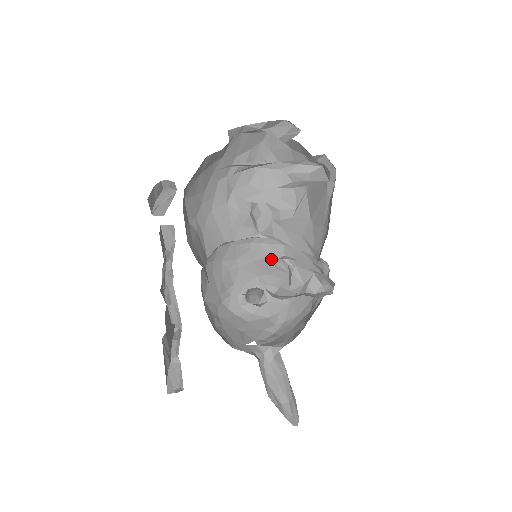
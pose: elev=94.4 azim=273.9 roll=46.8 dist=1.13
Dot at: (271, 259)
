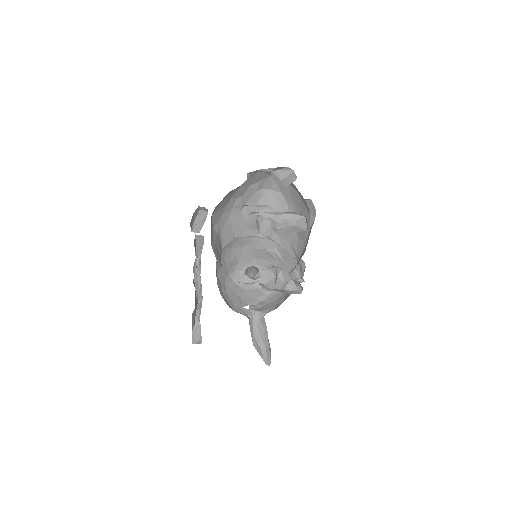
Dot at: (267, 250)
